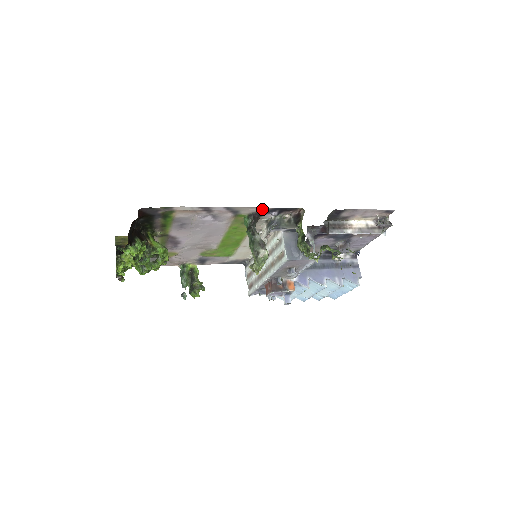
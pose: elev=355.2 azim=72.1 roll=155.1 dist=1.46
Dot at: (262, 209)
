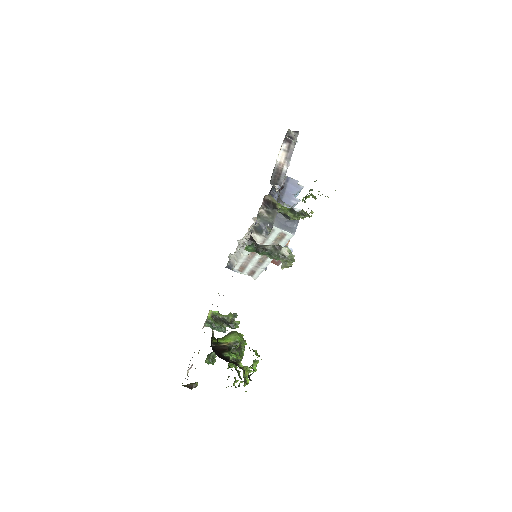
Dot at: occluded
